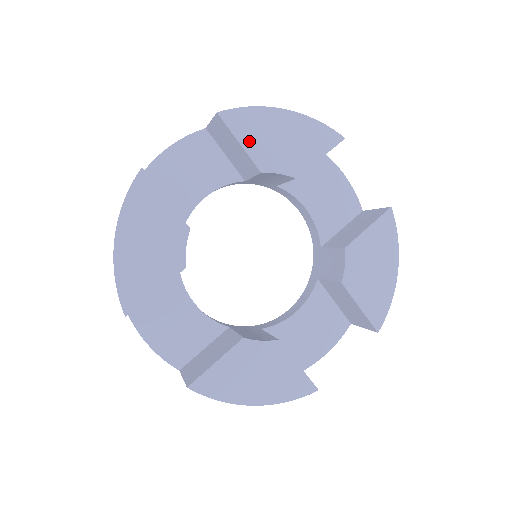
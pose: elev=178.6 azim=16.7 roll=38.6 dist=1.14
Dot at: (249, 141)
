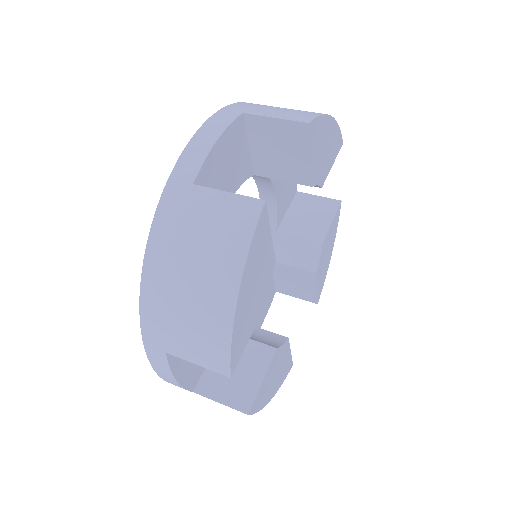
Dot at: (314, 154)
